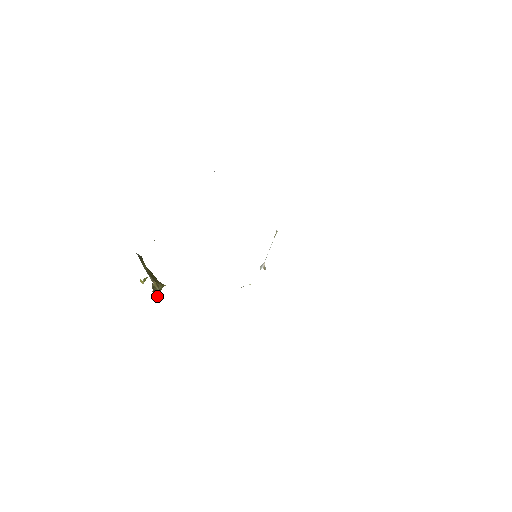
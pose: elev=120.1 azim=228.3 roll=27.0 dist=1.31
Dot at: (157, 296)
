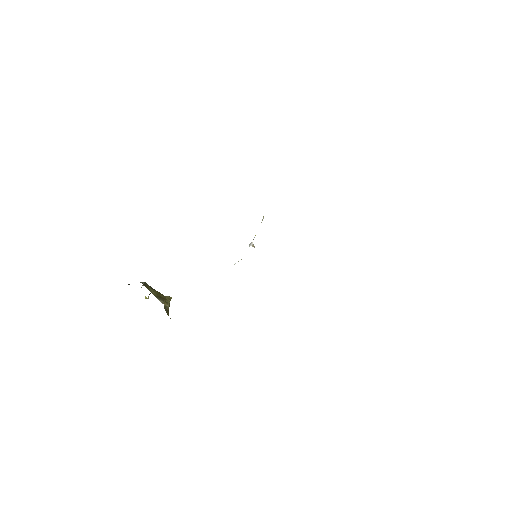
Dot at: occluded
